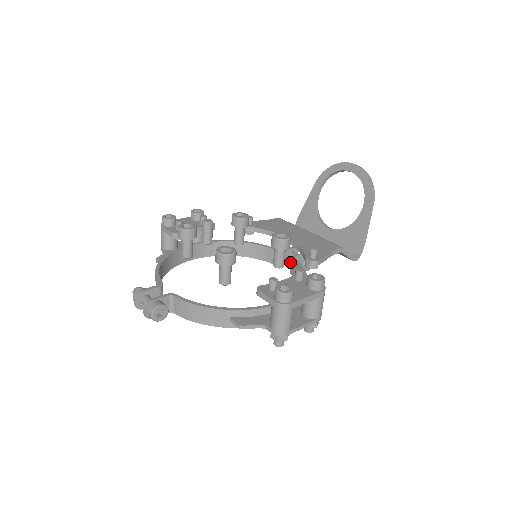
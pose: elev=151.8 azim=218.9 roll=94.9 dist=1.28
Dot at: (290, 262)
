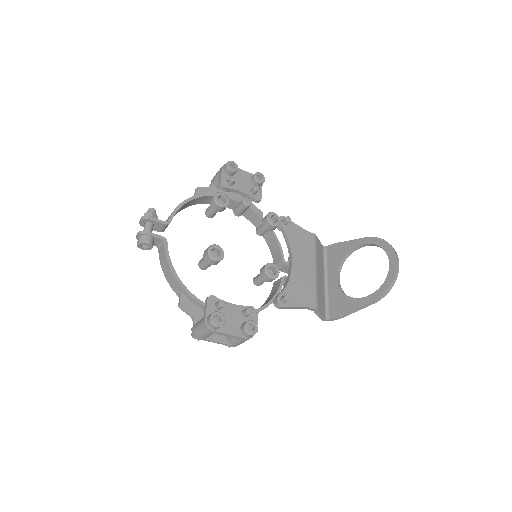
Dot at: (287, 273)
